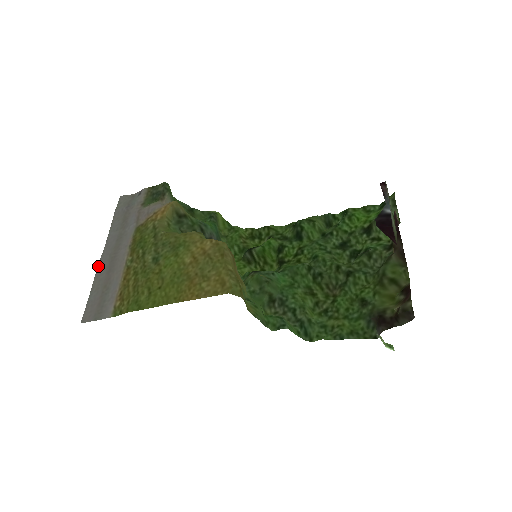
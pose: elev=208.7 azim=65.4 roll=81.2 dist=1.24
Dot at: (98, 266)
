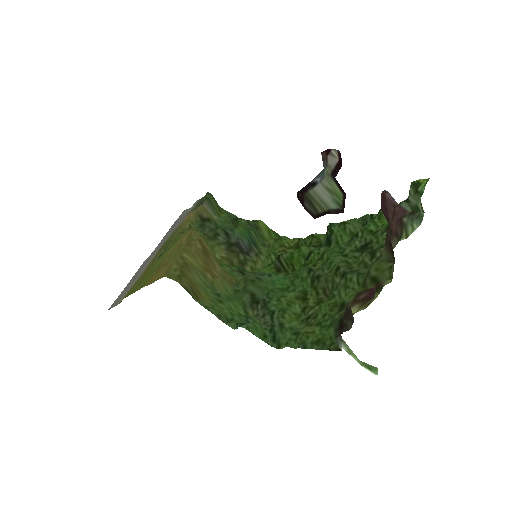
Dot at: (141, 266)
